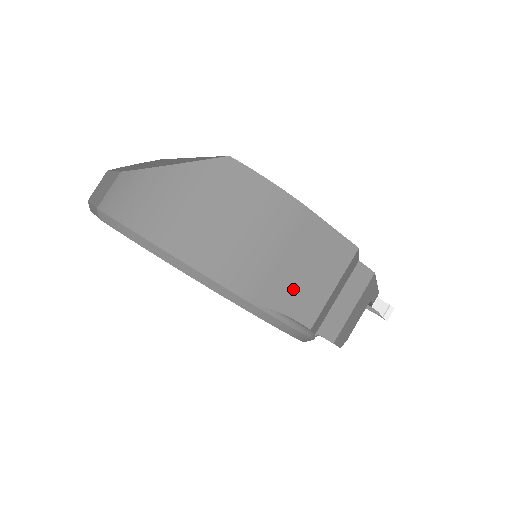
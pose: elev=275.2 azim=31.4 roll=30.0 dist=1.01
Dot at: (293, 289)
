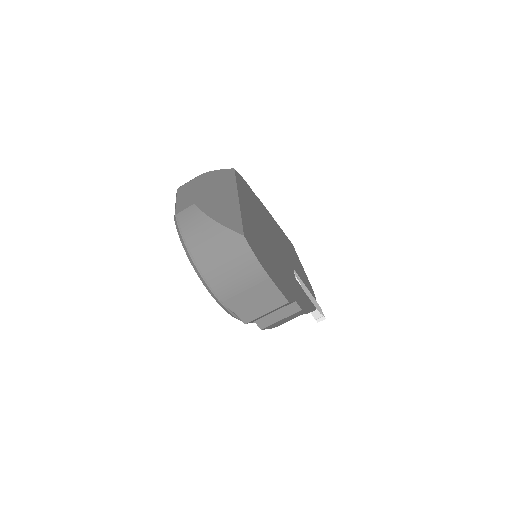
Dot at: (244, 305)
